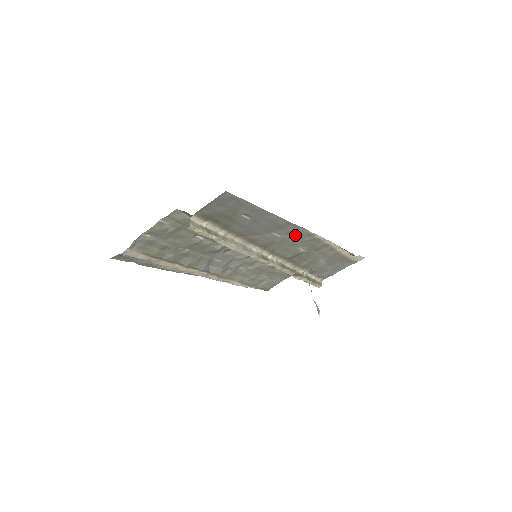
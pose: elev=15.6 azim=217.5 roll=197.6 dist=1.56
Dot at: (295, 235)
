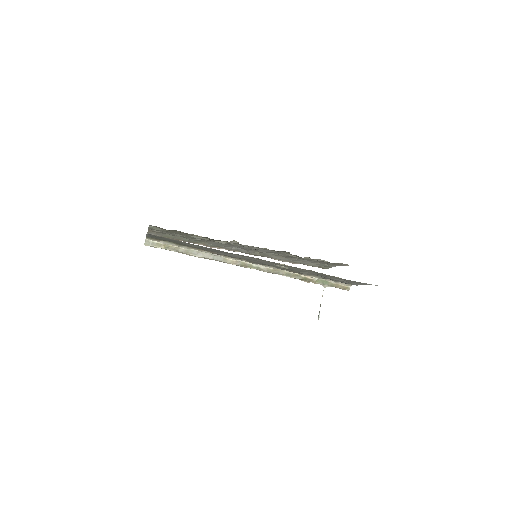
Dot at: (258, 259)
